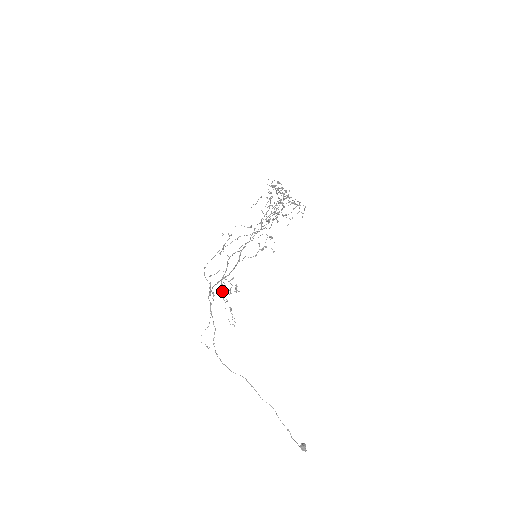
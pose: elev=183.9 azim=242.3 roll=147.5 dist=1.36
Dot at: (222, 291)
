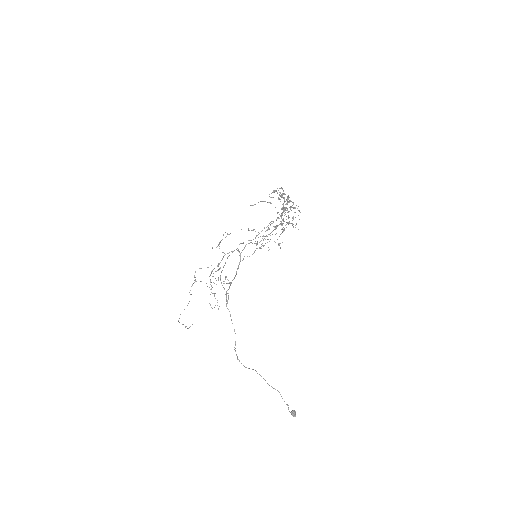
Dot at: (210, 281)
